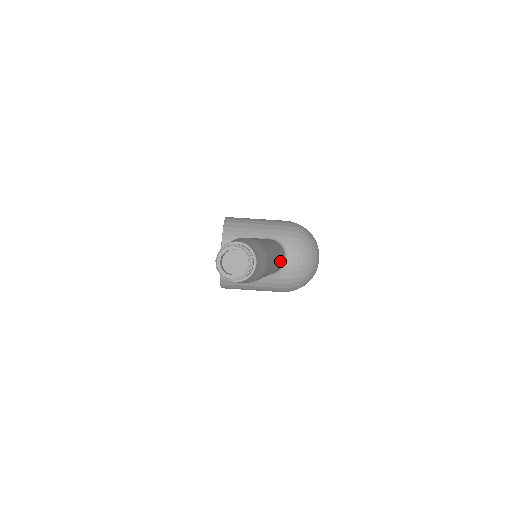
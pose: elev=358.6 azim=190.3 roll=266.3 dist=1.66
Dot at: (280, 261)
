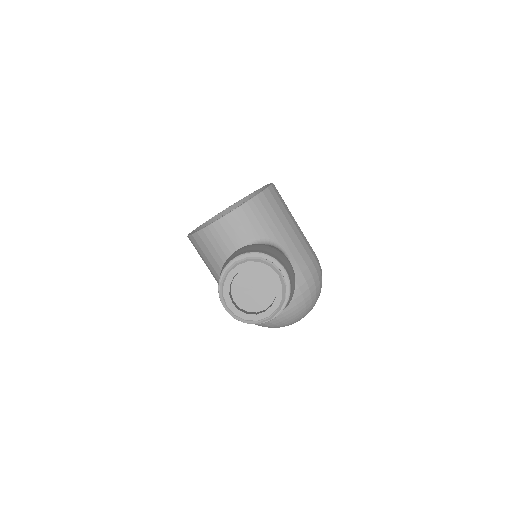
Dot at: occluded
